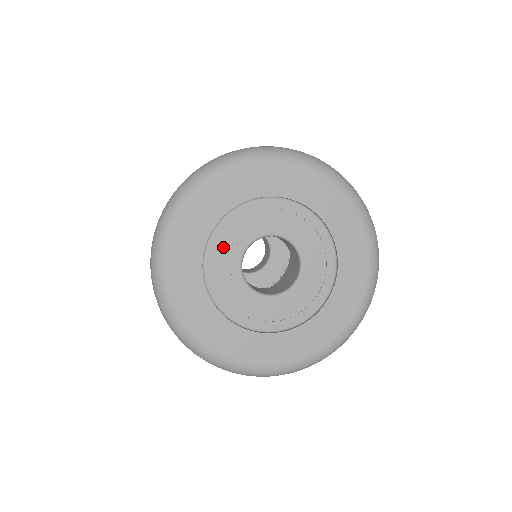
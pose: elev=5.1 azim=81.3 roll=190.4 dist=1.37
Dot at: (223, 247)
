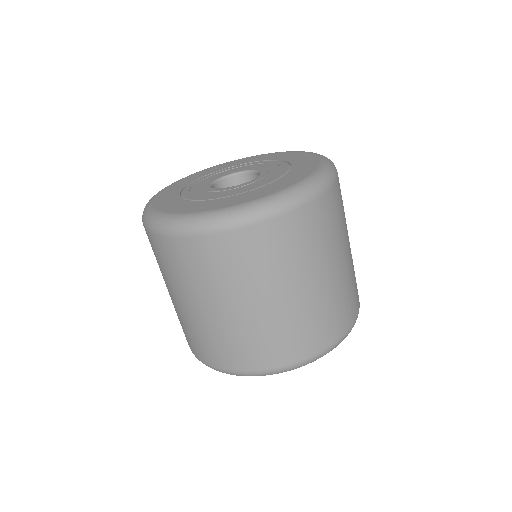
Dot at: (201, 183)
